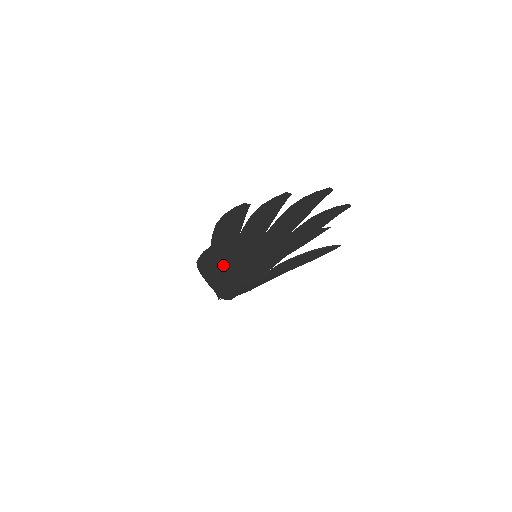
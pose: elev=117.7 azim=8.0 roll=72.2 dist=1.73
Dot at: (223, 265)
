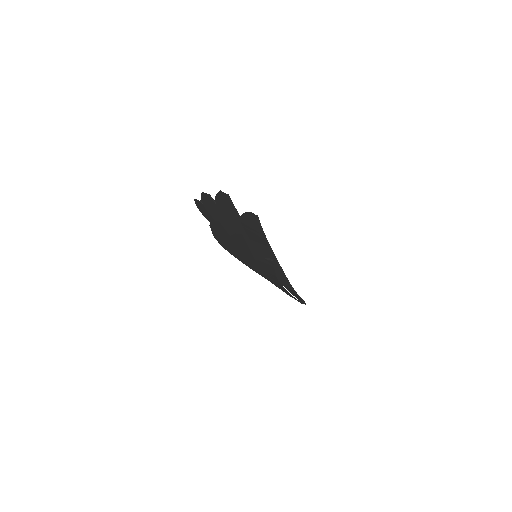
Dot at: occluded
